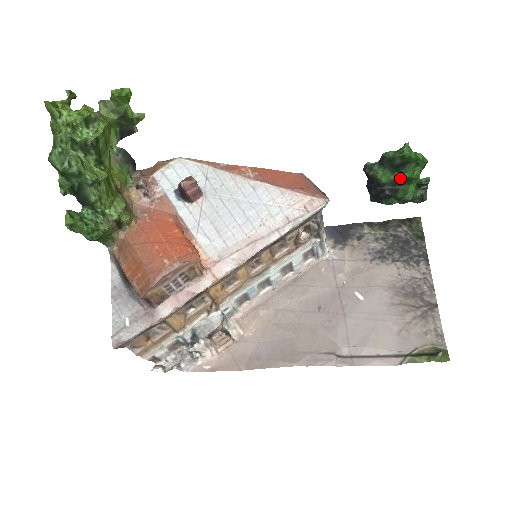
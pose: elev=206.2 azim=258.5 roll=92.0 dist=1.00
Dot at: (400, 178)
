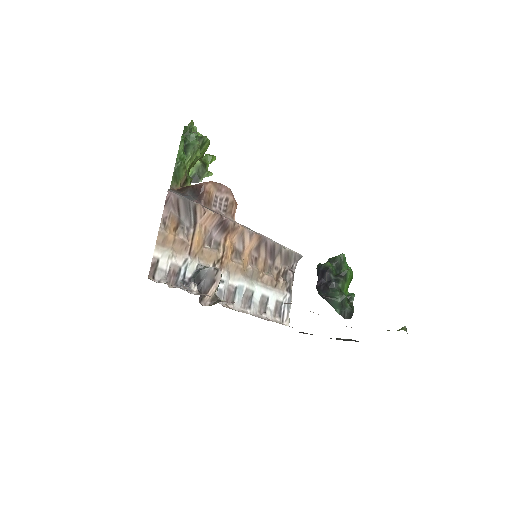
Dot at: (340, 272)
